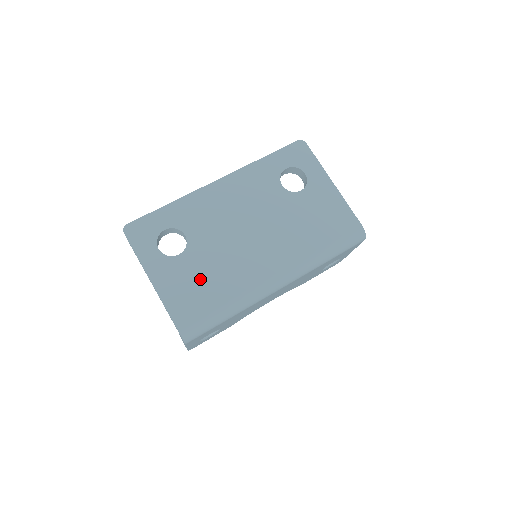
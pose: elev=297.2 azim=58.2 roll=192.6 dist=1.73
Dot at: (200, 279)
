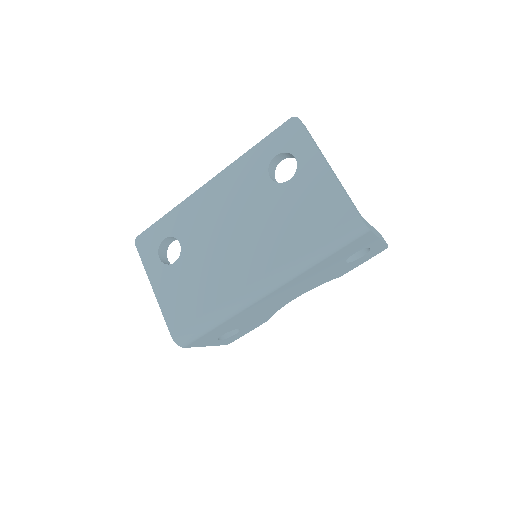
Dot at: (190, 286)
